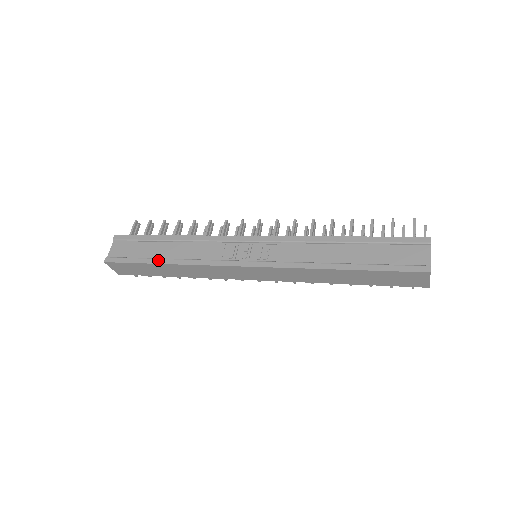
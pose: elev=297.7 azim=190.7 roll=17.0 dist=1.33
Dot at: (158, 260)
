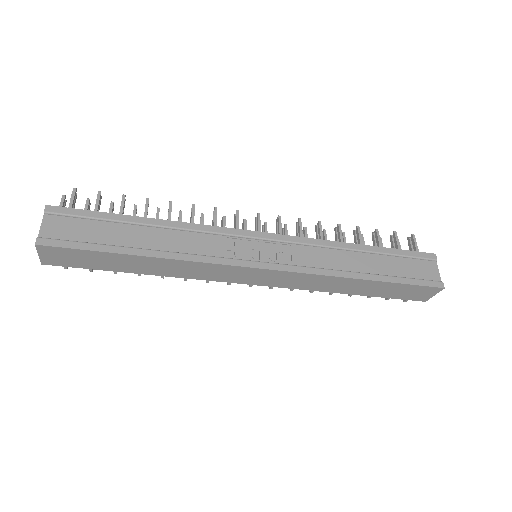
Dot at: (134, 250)
